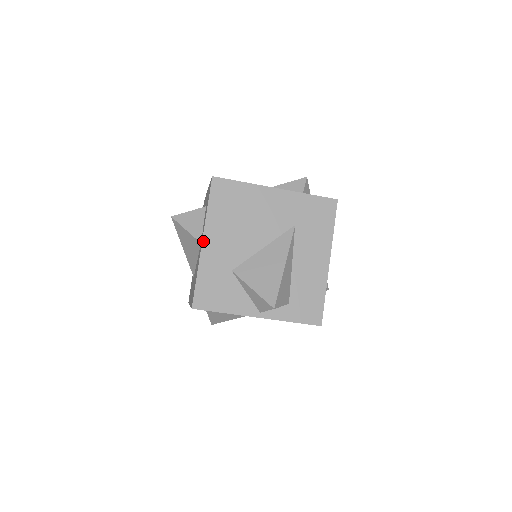
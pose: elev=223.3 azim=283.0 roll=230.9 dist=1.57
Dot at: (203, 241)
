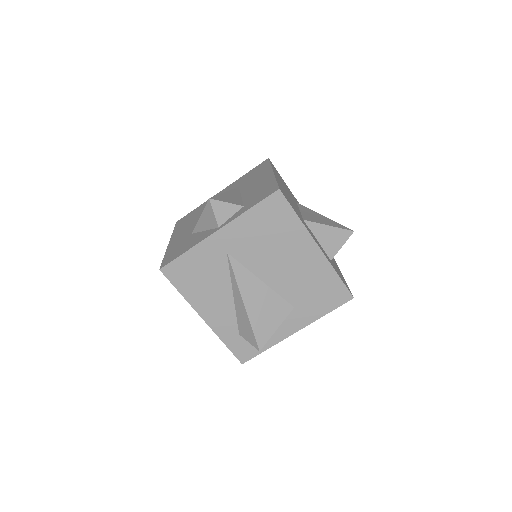
Dot at: (170, 242)
